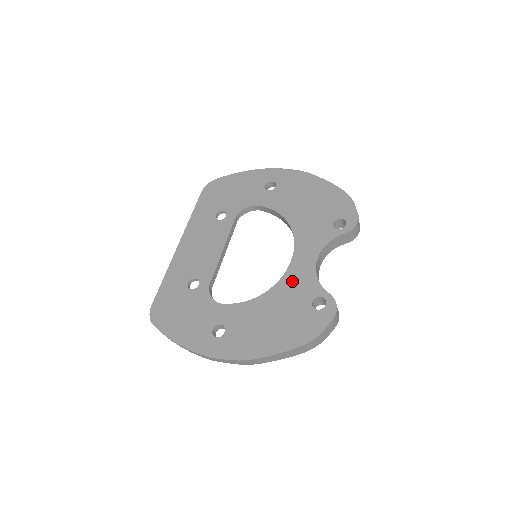
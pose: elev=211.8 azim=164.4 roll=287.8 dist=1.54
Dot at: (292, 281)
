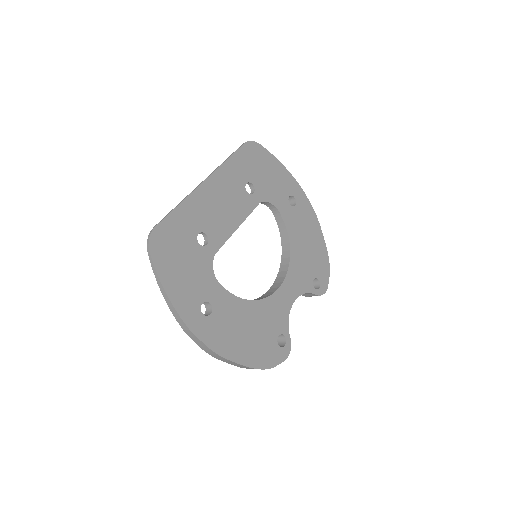
Dot at: (274, 306)
